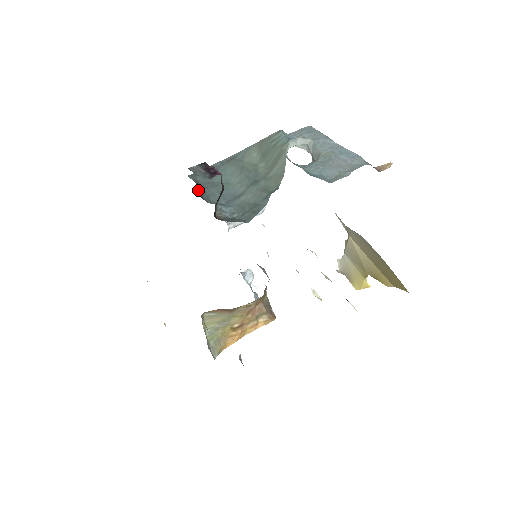
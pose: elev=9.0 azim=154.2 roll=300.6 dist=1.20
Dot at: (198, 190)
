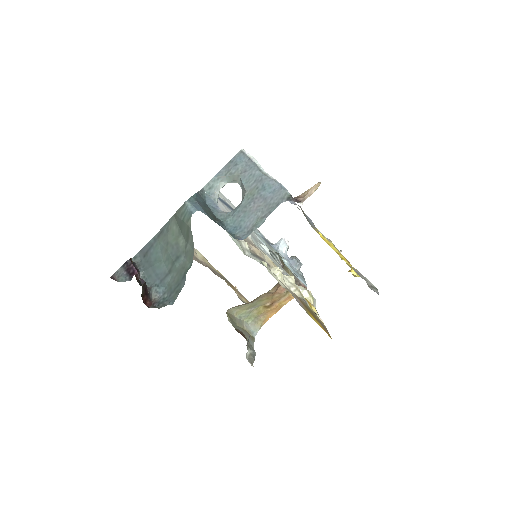
Dot at: (137, 276)
